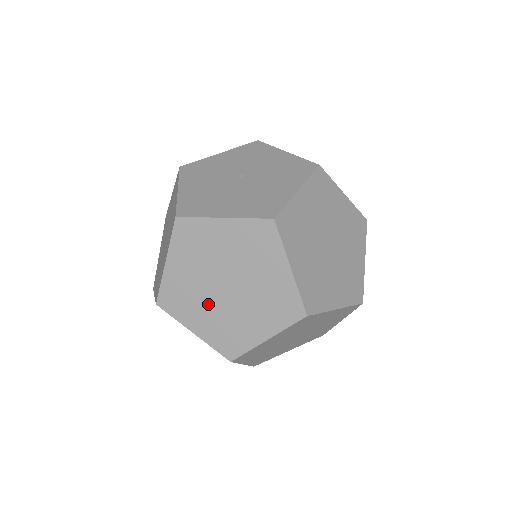
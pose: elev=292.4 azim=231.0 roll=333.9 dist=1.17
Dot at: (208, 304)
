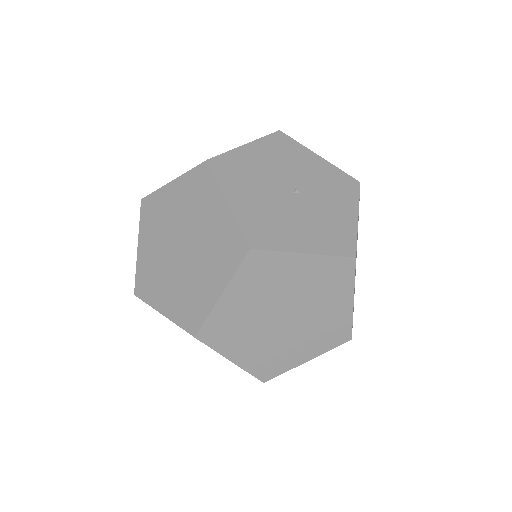
Dot at: (162, 242)
